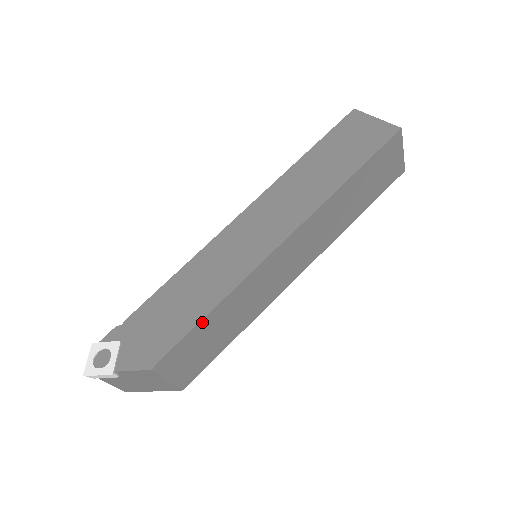
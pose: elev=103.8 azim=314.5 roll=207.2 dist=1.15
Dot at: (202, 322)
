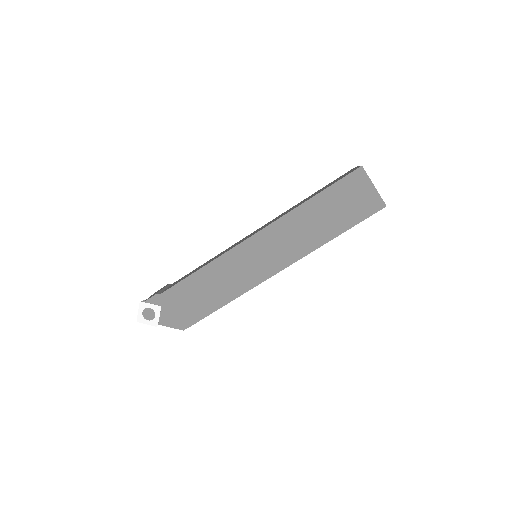
Dot at: (217, 309)
